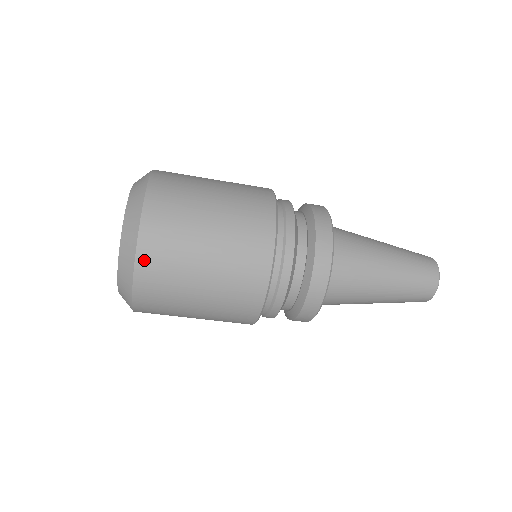
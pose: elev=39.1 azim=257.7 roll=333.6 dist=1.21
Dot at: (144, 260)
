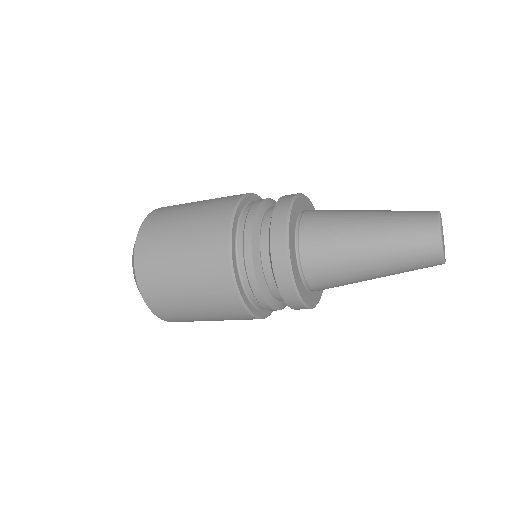
Dot at: (141, 276)
